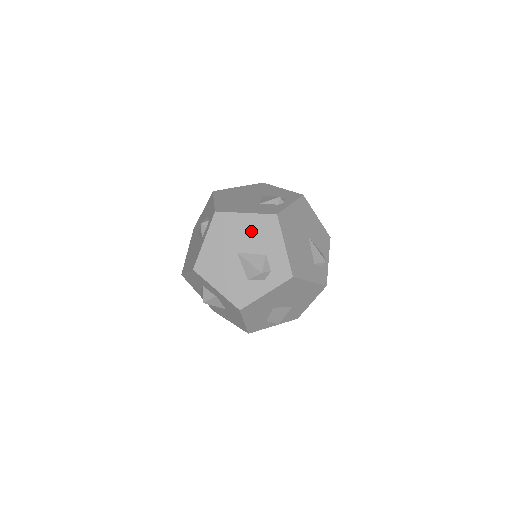
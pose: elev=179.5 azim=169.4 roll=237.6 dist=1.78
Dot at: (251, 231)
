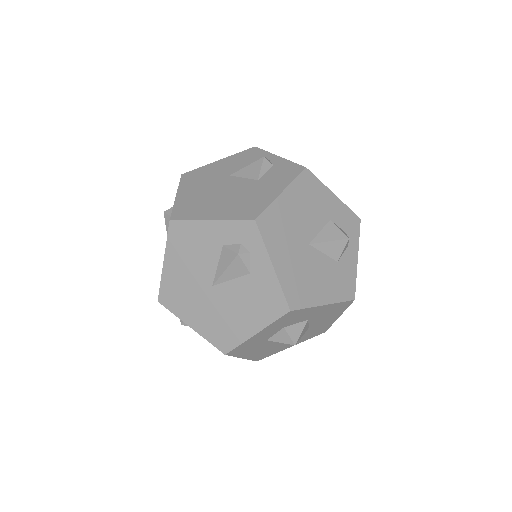
Dot at: (301, 208)
